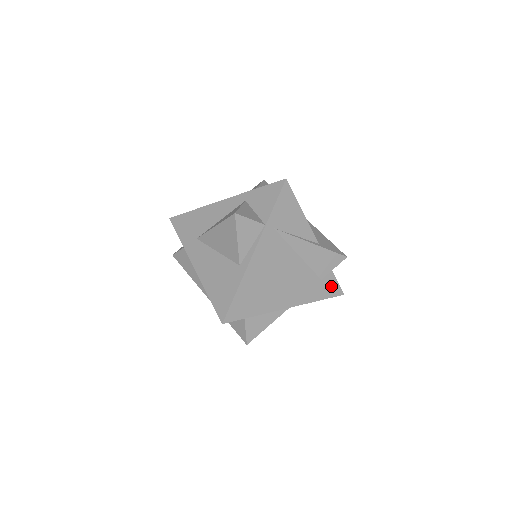
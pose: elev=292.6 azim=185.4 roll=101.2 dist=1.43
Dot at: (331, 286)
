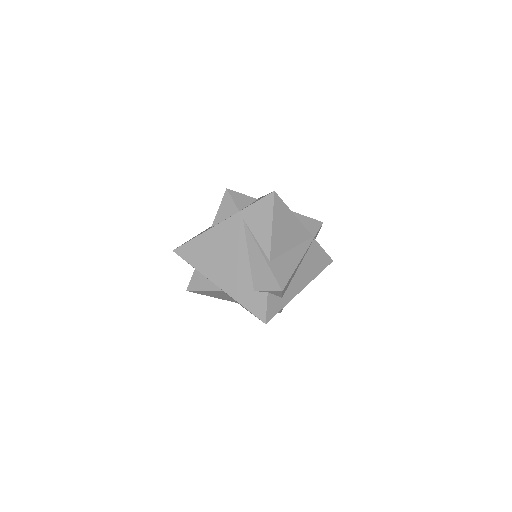
Dot at: (259, 305)
